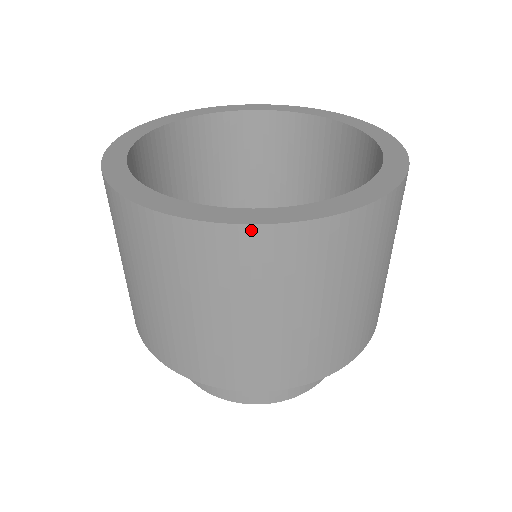
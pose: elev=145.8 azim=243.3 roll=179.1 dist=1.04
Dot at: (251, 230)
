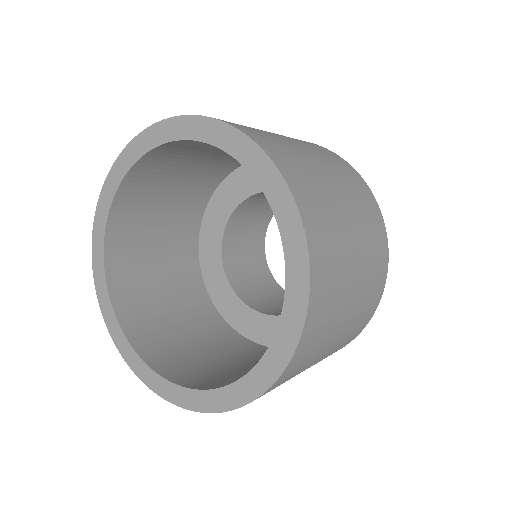
Dot at: (107, 319)
